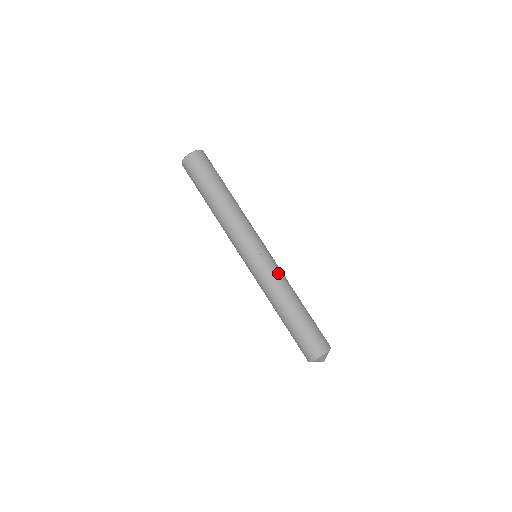
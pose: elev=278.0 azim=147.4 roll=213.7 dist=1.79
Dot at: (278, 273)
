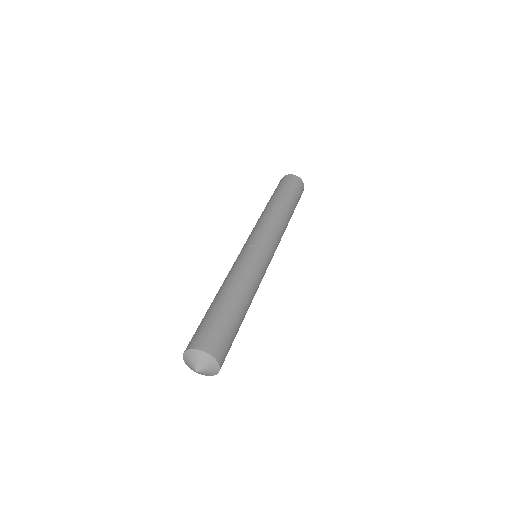
Dot at: (250, 265)
